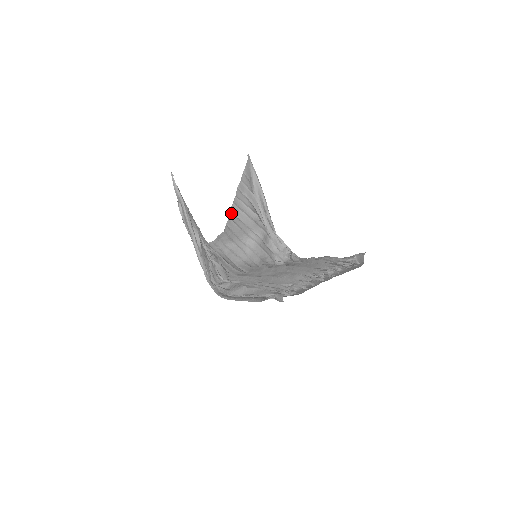
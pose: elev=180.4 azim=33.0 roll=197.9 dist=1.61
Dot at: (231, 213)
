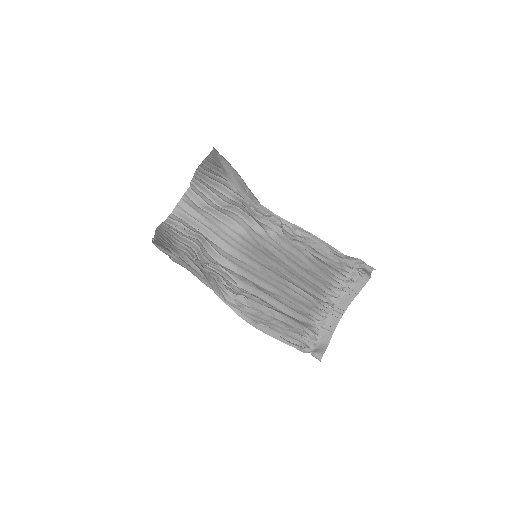
Dot at: (196, 177)
